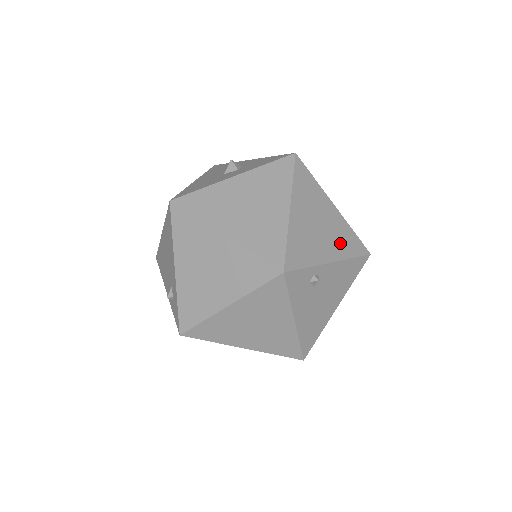
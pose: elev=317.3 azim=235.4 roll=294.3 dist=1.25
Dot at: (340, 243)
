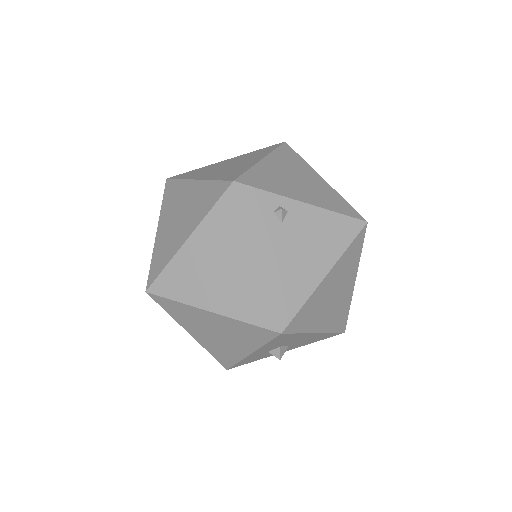
Dot at: (322, 198)
